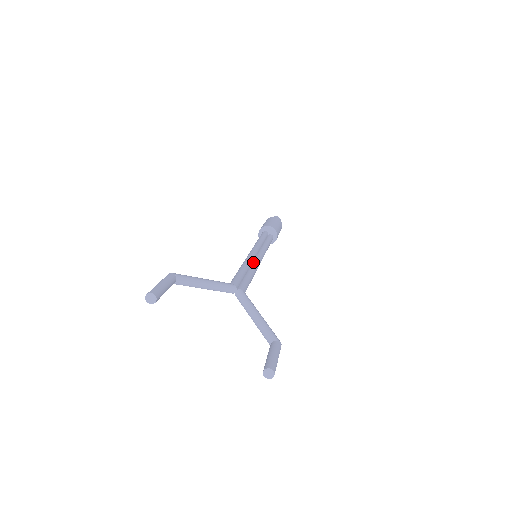
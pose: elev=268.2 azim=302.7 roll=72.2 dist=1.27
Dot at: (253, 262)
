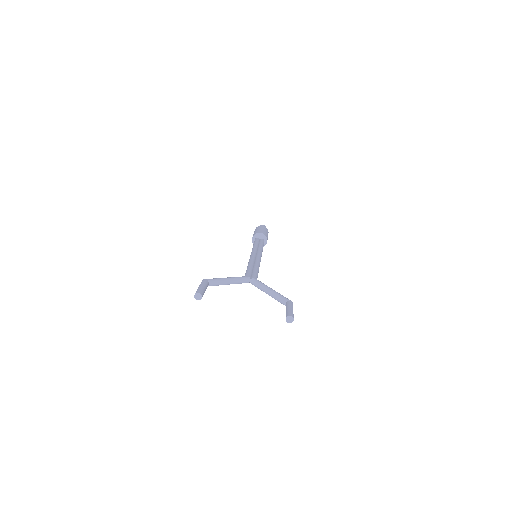
Dot at: (255, 260)
